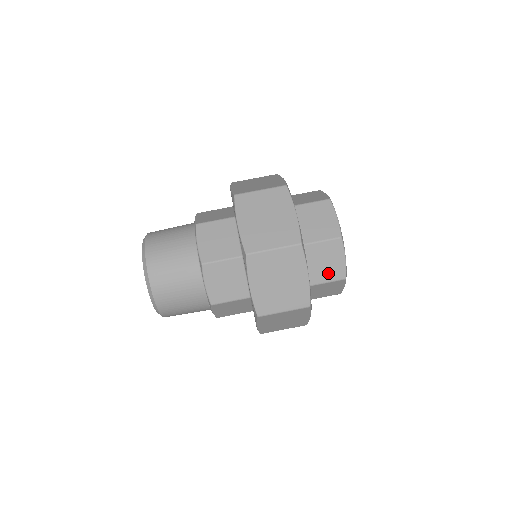
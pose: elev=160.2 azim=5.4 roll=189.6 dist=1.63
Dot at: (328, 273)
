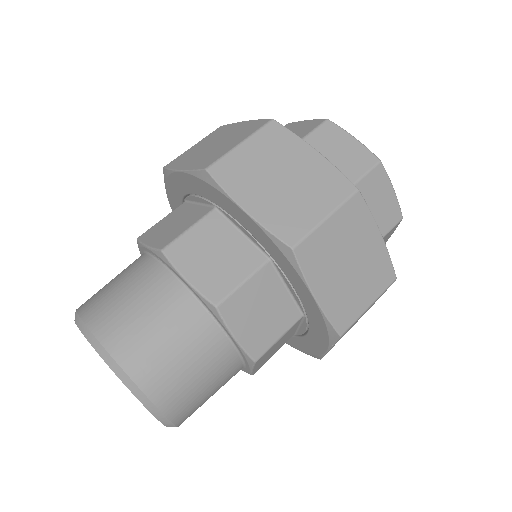
Dot at: (350, 166)
